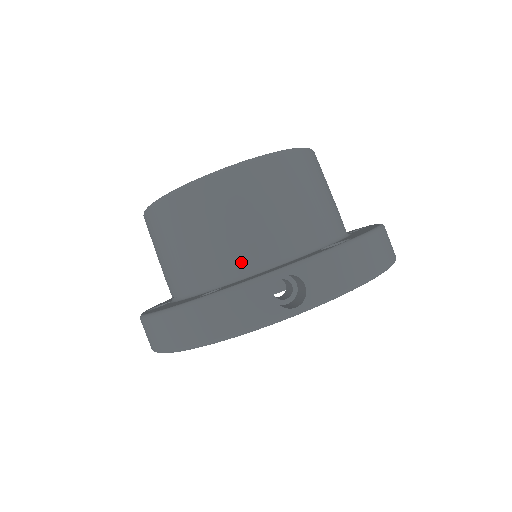
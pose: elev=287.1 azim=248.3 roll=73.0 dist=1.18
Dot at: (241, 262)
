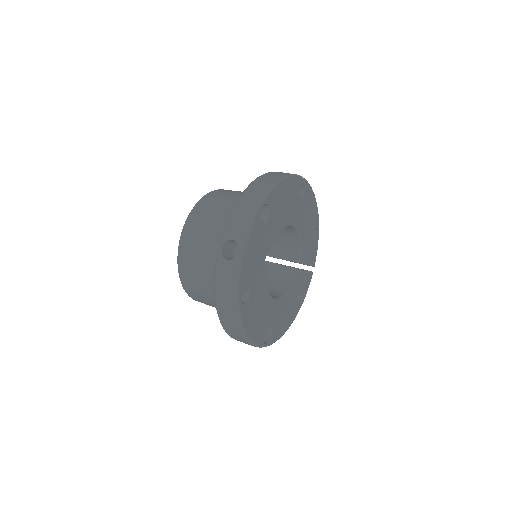
Dot at: occluded
